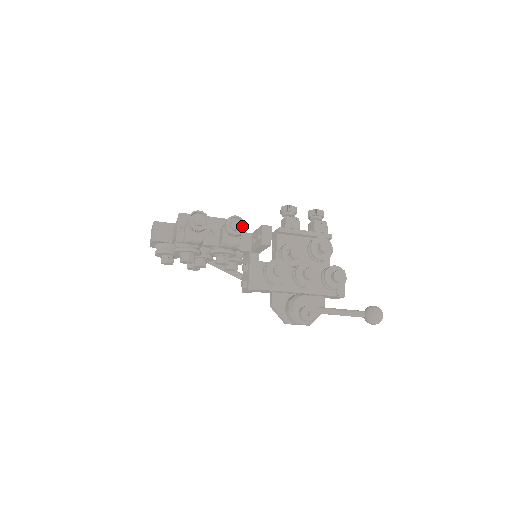
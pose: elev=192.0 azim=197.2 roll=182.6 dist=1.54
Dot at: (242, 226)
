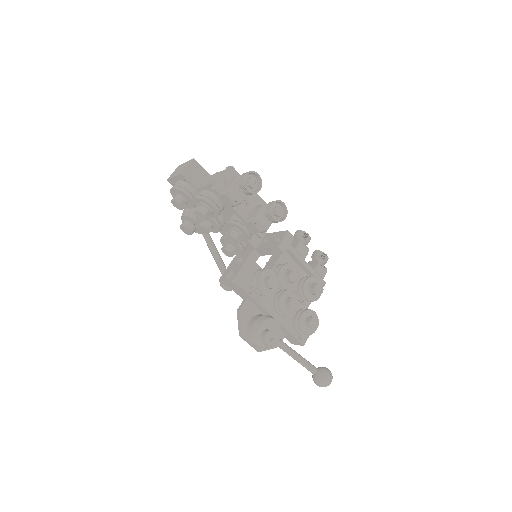
Dot at: (282, 216)
